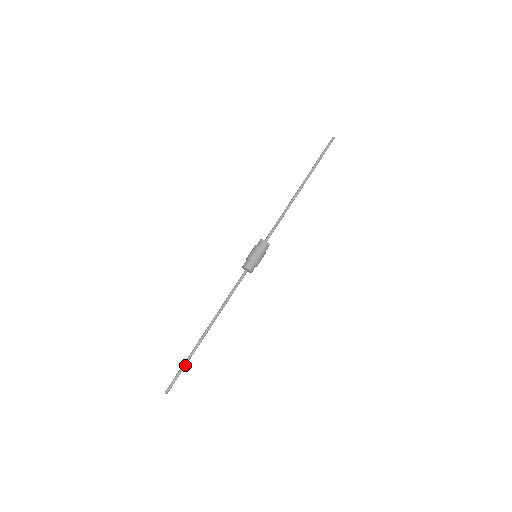
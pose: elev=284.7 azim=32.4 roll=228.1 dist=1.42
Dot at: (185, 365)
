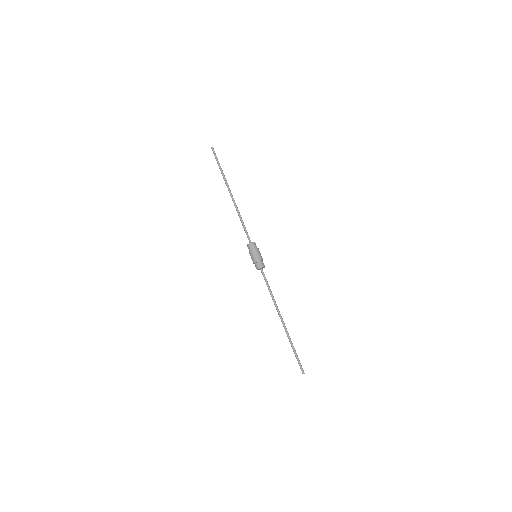
Dot at: (295, 350)
